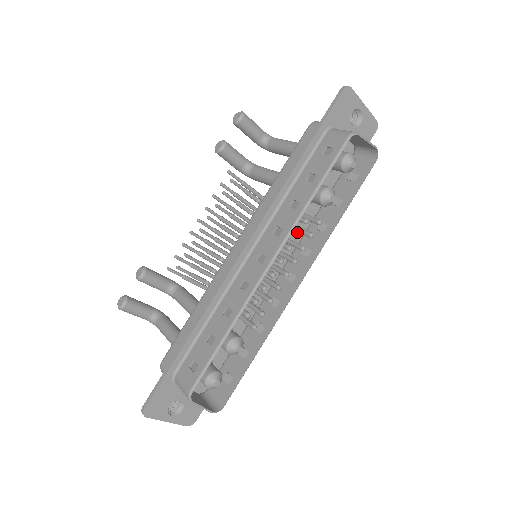
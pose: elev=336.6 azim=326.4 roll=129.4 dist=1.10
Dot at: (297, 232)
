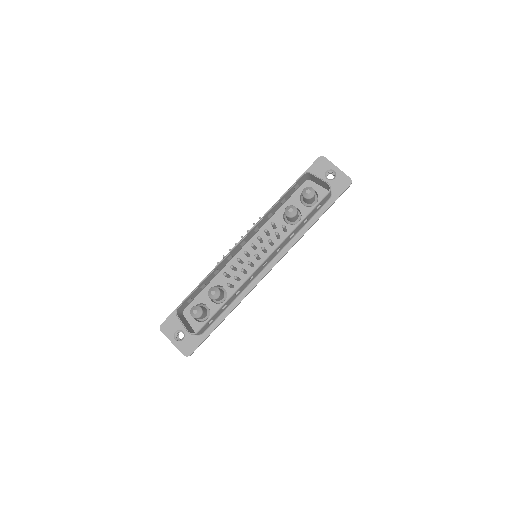
Dot at: (265, 229)
